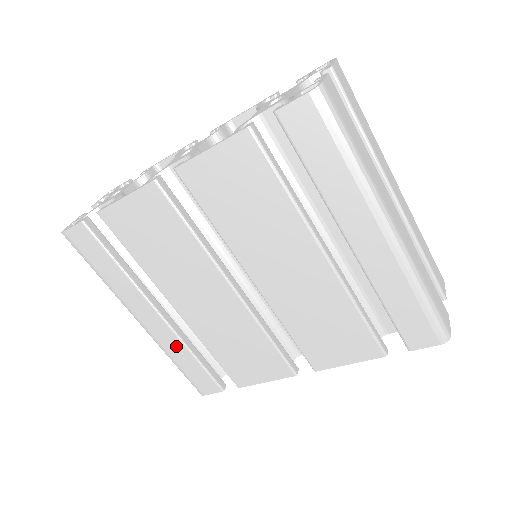
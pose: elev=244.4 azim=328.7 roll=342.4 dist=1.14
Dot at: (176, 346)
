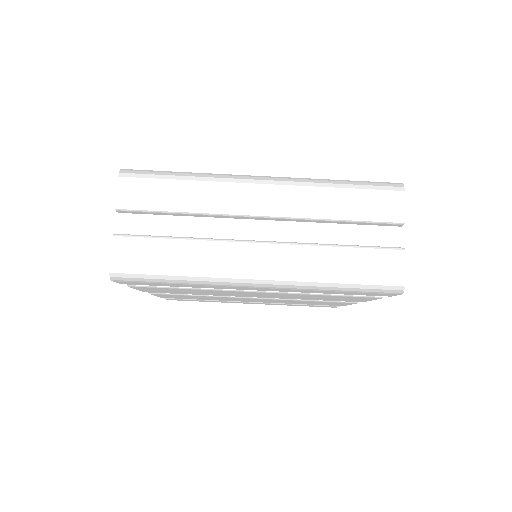
Dot at: occluded
